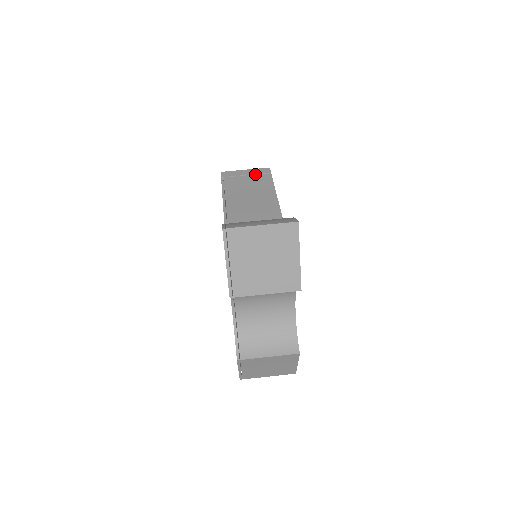
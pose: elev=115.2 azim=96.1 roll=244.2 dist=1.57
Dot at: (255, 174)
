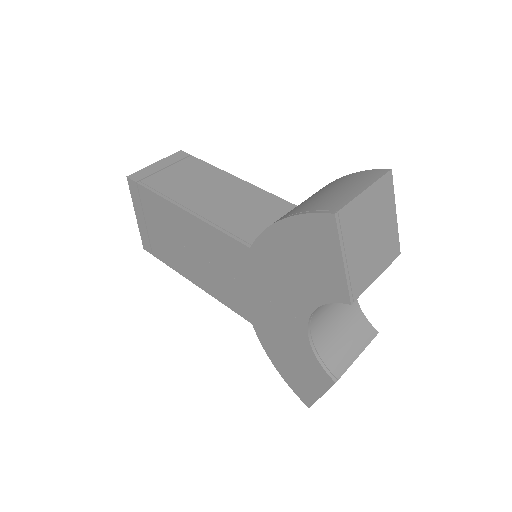
Dot at: (174, 163)
